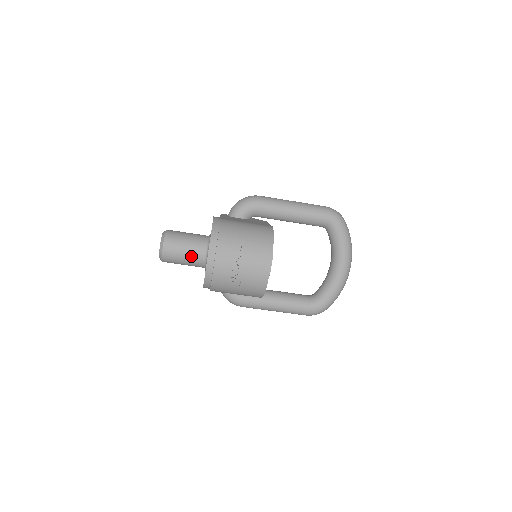
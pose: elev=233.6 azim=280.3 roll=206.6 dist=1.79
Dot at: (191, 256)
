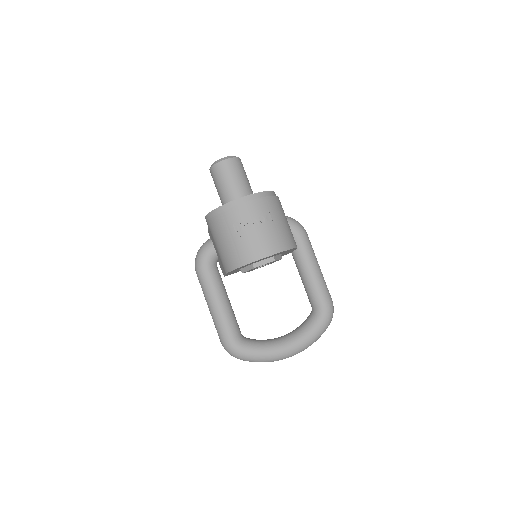
Dot at: (232, 188)
